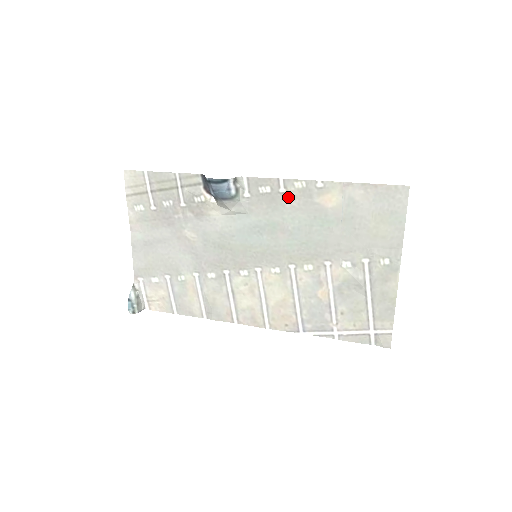
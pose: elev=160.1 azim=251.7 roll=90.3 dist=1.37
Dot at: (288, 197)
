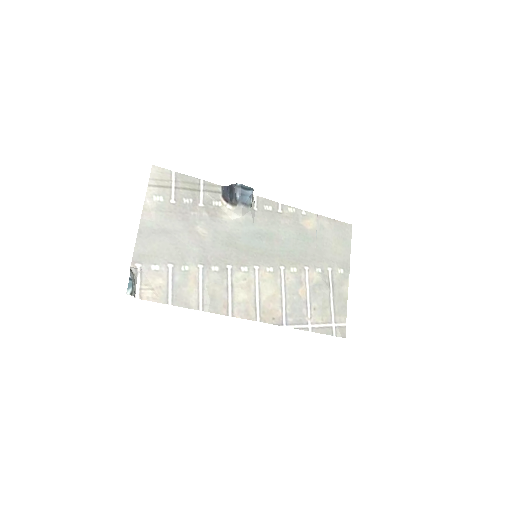
Dot at: (283, 217)
